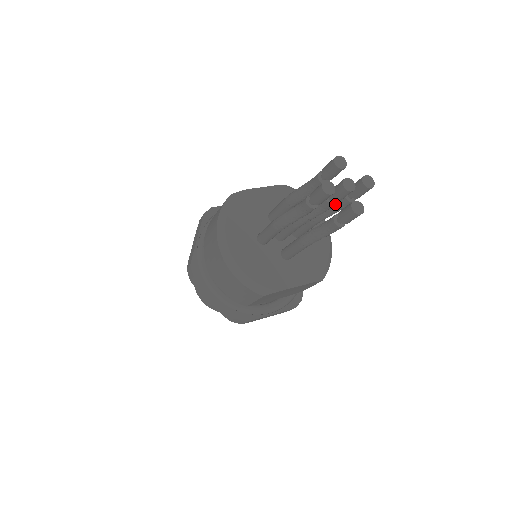
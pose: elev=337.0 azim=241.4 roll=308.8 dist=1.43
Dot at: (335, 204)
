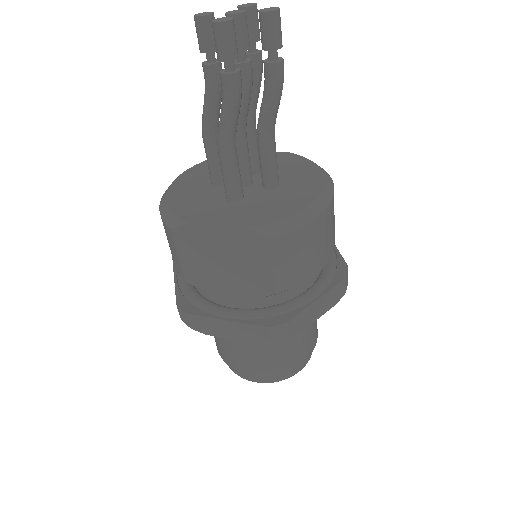
Dot at: (241, 63)
